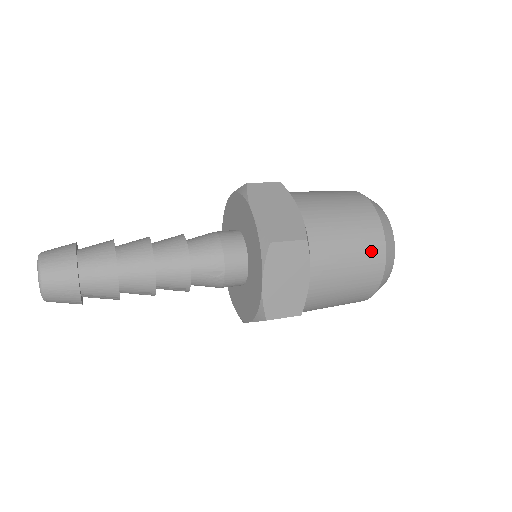
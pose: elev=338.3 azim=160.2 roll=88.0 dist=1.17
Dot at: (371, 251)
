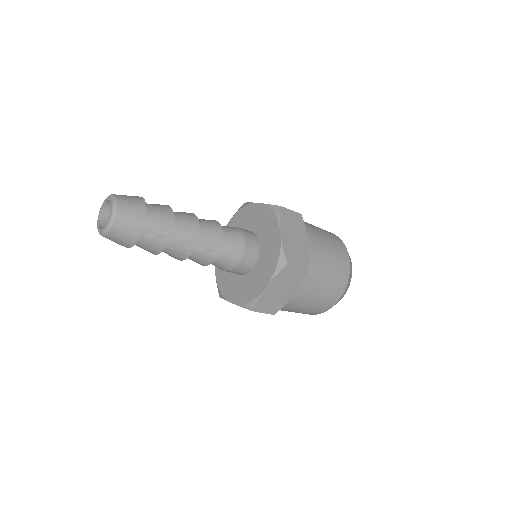
Dot at: (338, 244)
